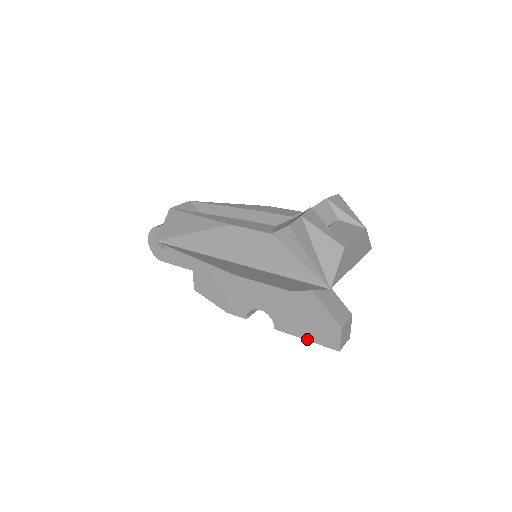
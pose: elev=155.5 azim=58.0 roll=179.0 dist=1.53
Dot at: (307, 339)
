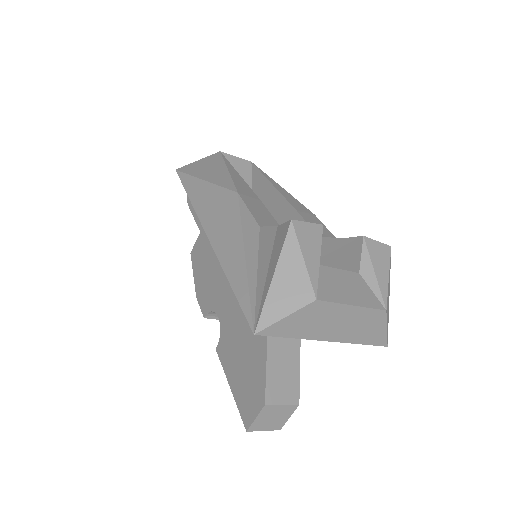
Dot at: (231, 387)
